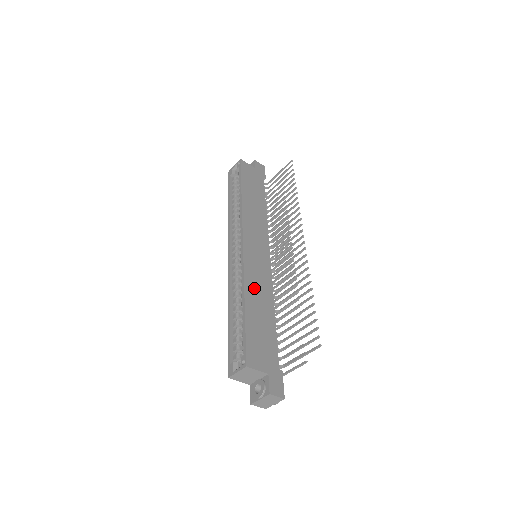
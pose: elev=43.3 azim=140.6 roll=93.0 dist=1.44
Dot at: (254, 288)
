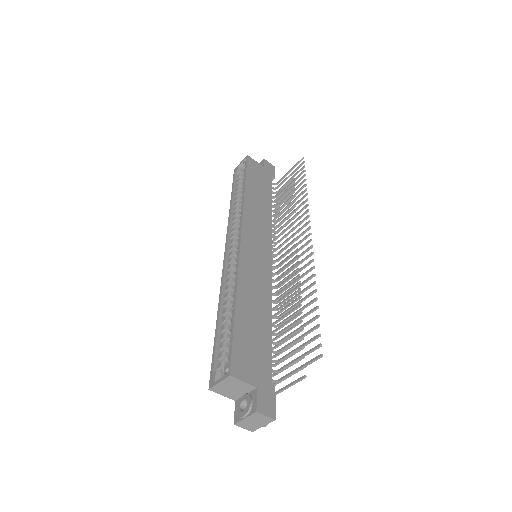
Dot at: (249, 288)
